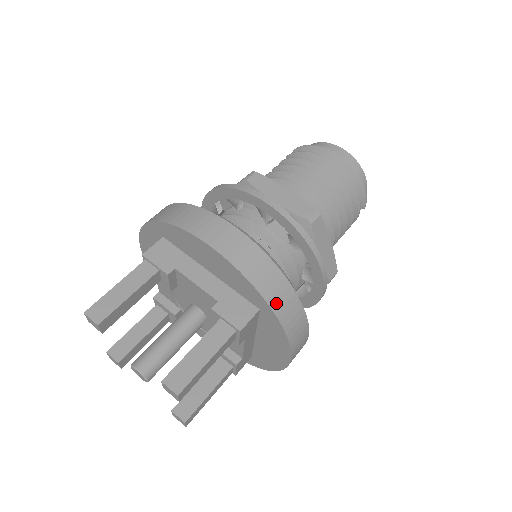
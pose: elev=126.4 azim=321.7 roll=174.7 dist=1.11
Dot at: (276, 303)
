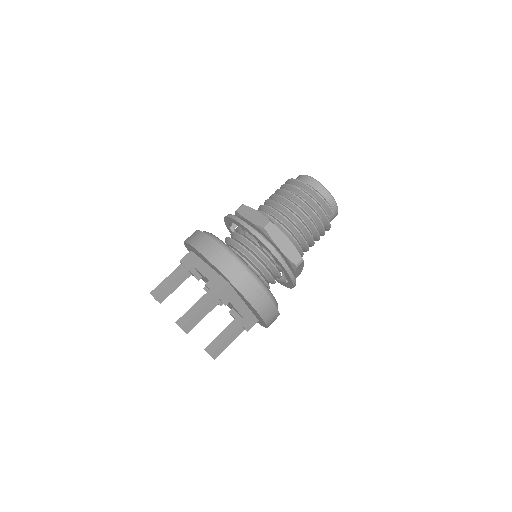
Dot at: (232, 277)
